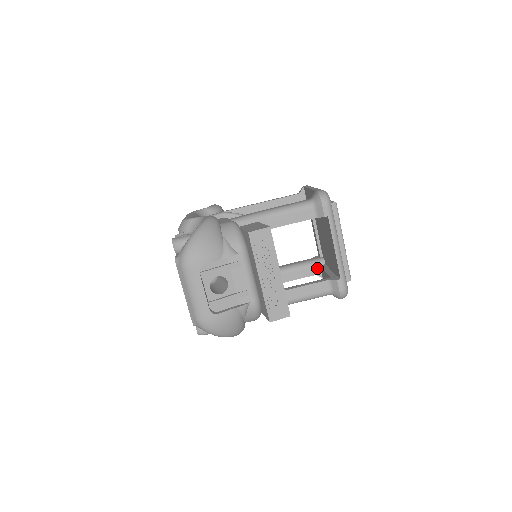
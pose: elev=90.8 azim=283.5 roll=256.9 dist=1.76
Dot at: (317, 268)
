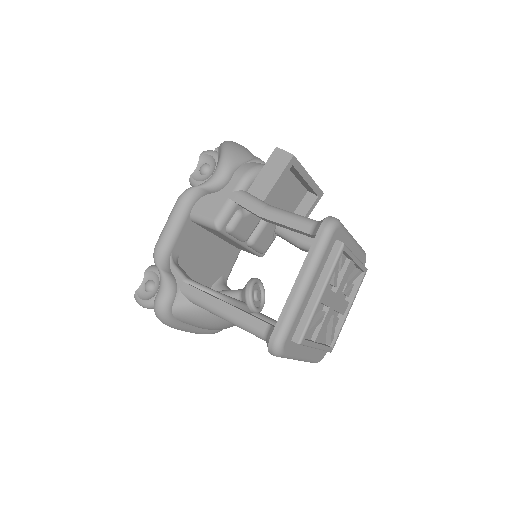
Dot at: occluded
